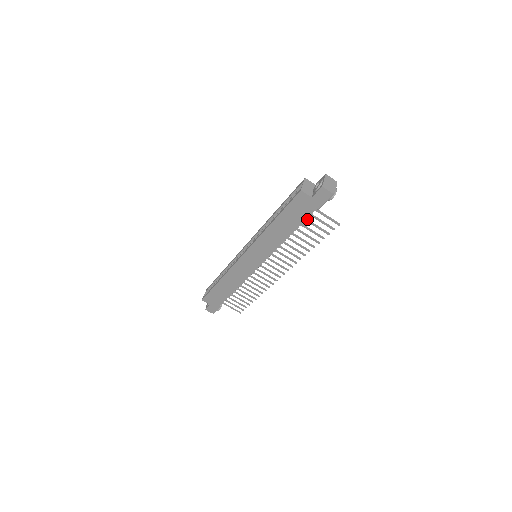
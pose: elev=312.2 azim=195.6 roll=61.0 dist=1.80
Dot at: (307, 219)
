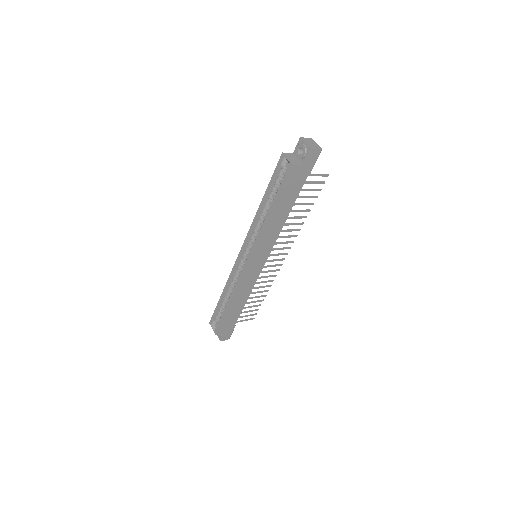
Dot at: (300, 189)
